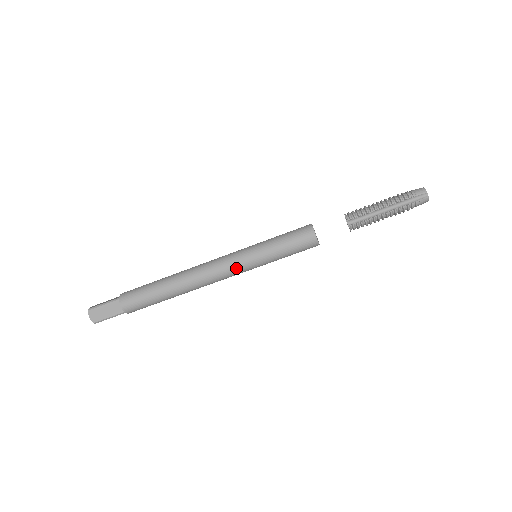
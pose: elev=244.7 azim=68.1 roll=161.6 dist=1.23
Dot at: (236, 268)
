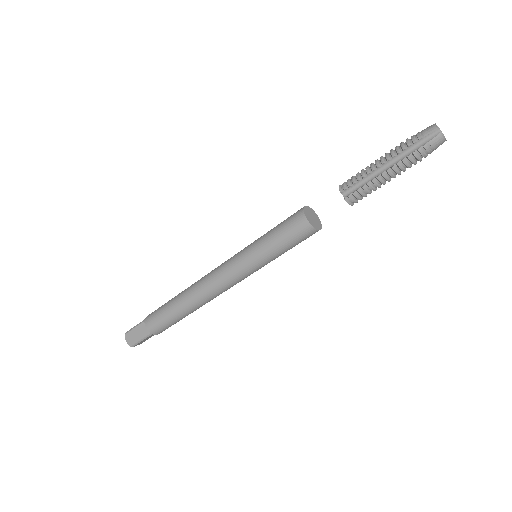
Dot at: (234, 273)
